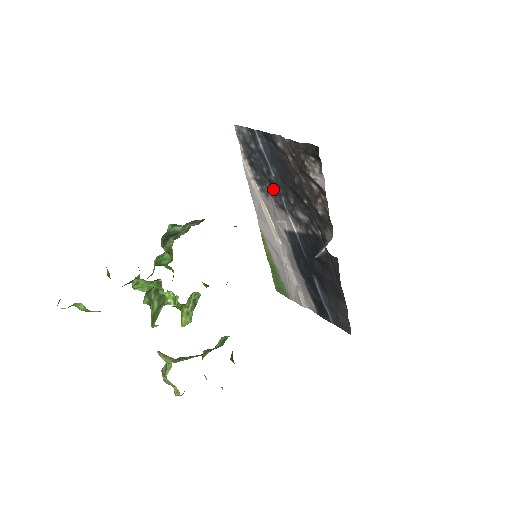
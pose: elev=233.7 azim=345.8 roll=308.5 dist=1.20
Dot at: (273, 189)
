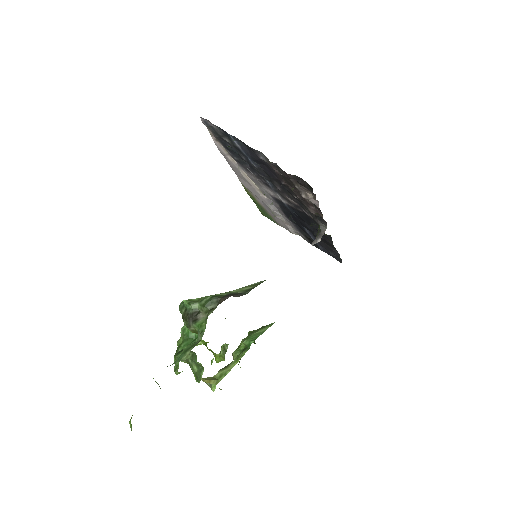
Dot at: (255, 172)
